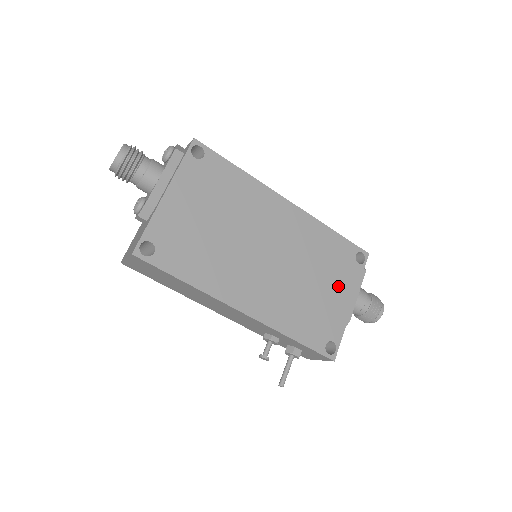
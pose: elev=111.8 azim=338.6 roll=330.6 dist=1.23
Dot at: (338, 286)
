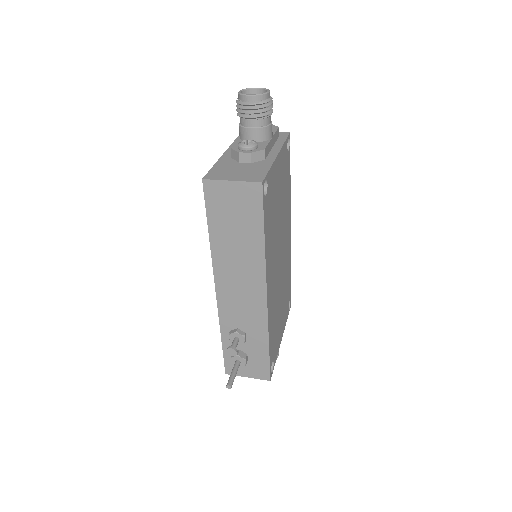
Dot at: (283, 318)
